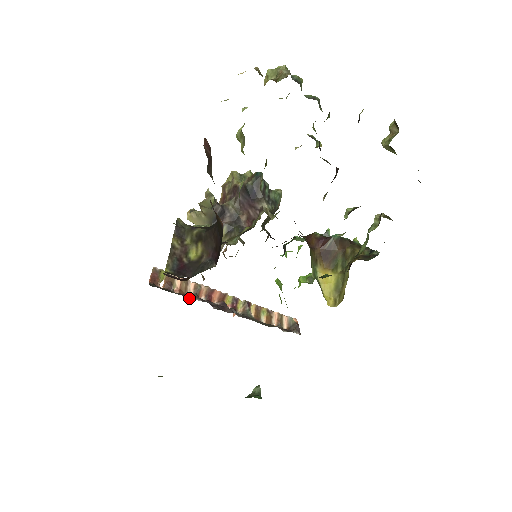
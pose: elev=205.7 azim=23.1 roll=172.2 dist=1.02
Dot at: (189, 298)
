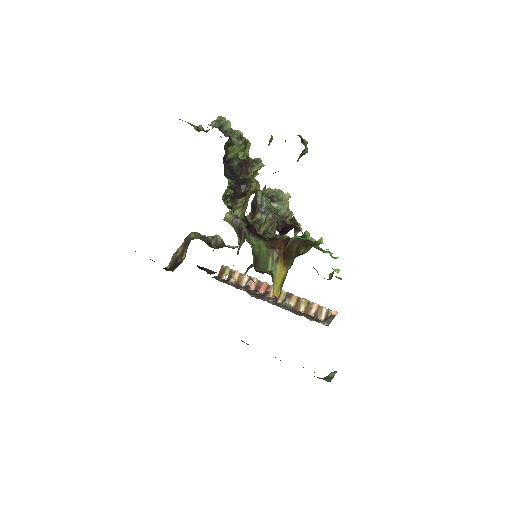
Dot at: (236, 287)
